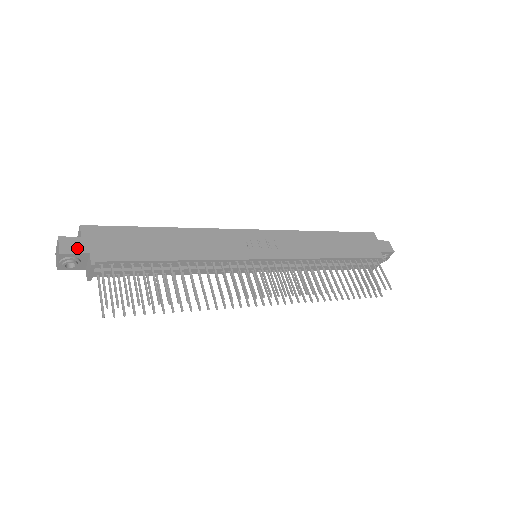
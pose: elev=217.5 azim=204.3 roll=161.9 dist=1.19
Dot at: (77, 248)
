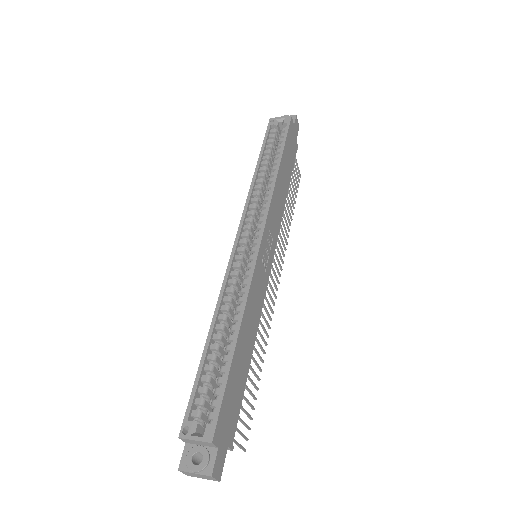
Dot at: (223, 459)
